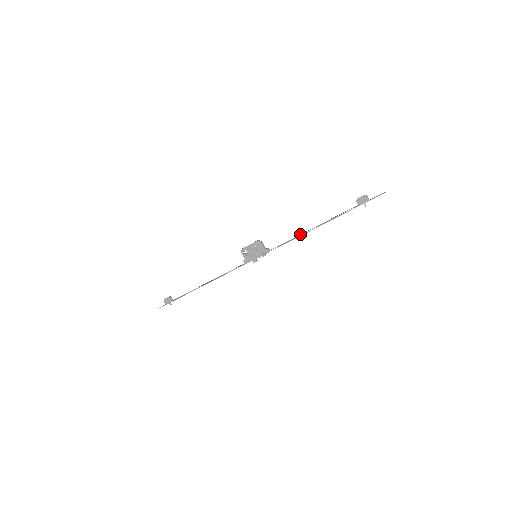
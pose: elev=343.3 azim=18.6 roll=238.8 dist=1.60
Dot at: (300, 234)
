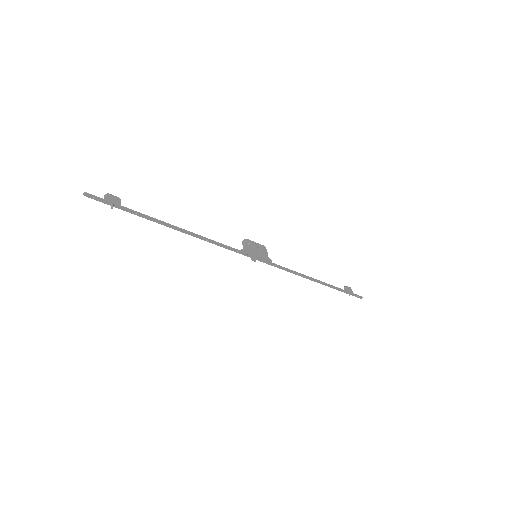
Dot at: (300, 274)
